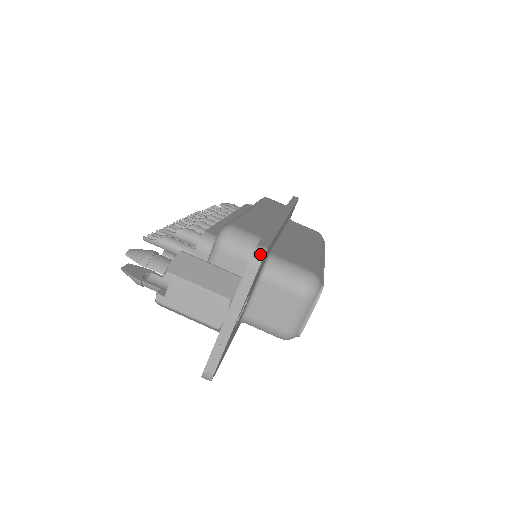
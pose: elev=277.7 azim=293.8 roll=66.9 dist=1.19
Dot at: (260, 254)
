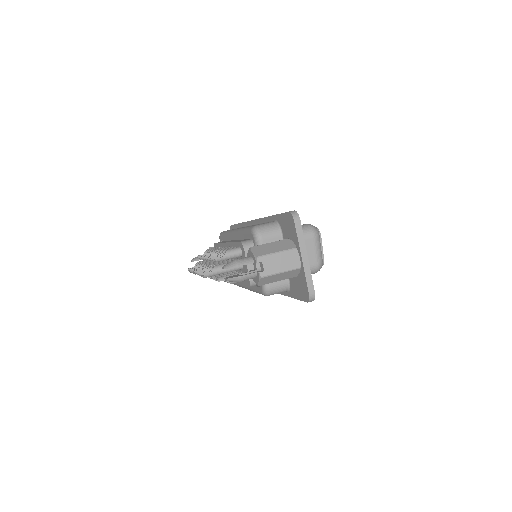
Dot at: (295, 213)
